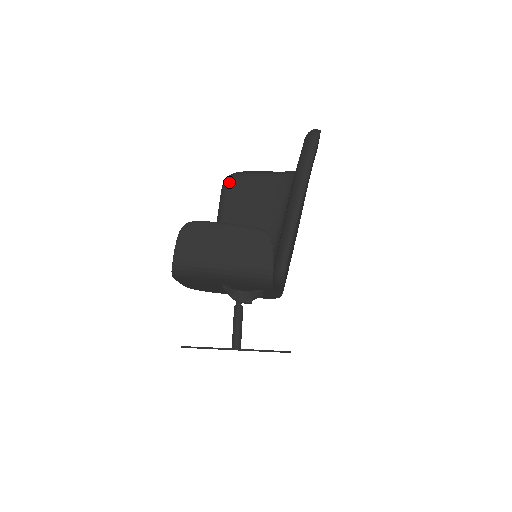
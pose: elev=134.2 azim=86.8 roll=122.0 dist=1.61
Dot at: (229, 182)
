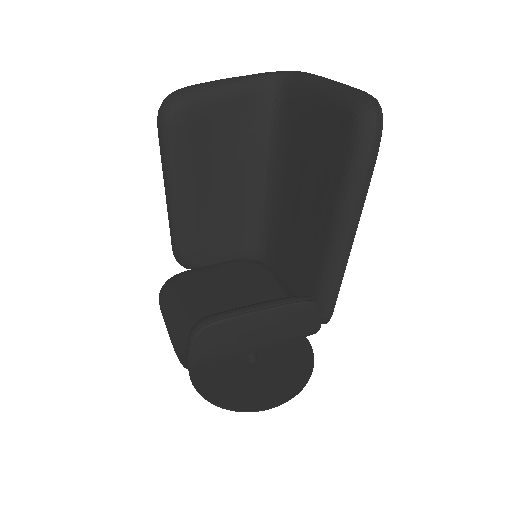
Dot at: (173, 122)
